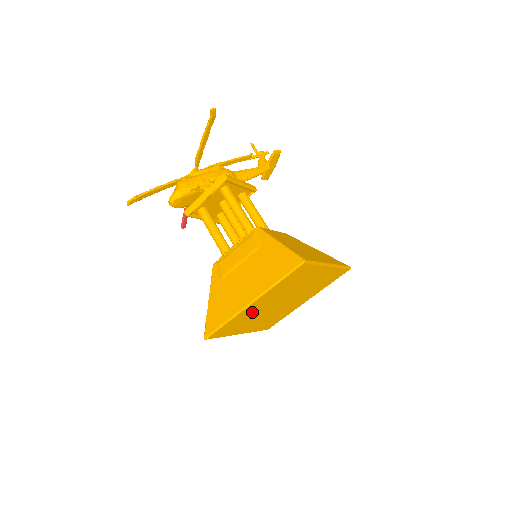
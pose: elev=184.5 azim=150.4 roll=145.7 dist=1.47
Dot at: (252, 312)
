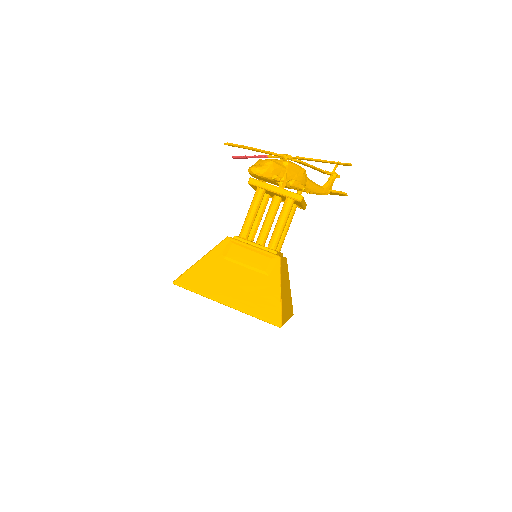
Dot at: occluded
